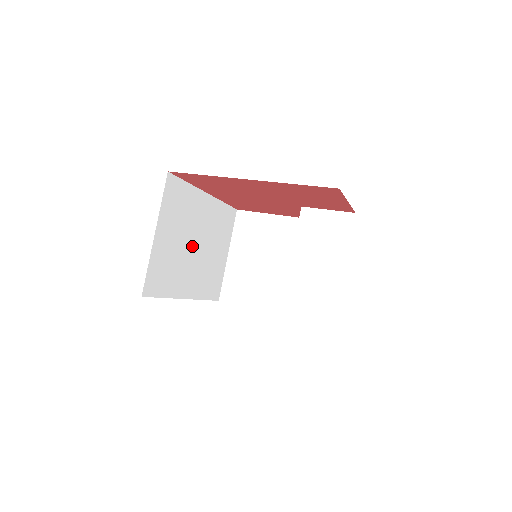
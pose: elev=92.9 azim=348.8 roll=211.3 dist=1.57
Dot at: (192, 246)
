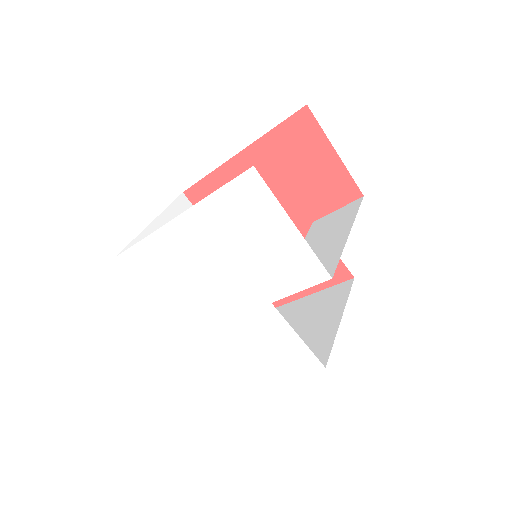
Dot at: occluded
